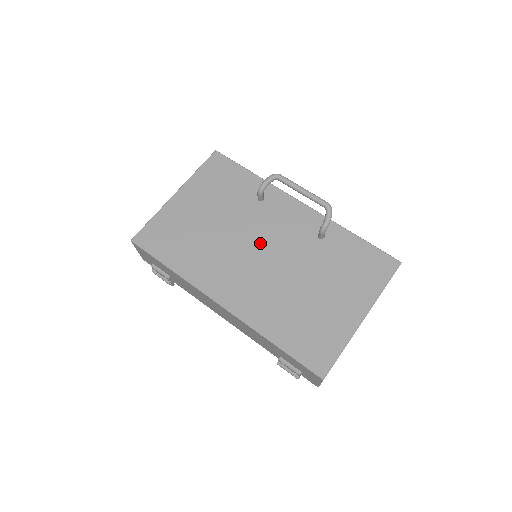
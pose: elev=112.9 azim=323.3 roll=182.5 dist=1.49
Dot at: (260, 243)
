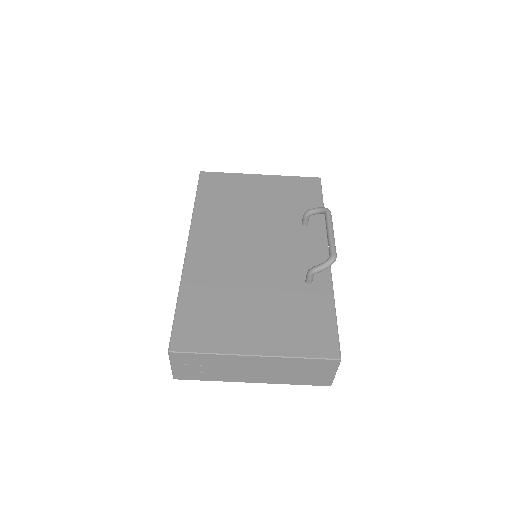
Dot at: (264, 243)
